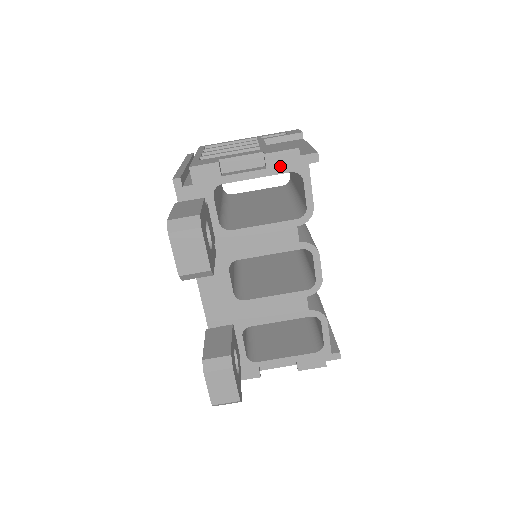
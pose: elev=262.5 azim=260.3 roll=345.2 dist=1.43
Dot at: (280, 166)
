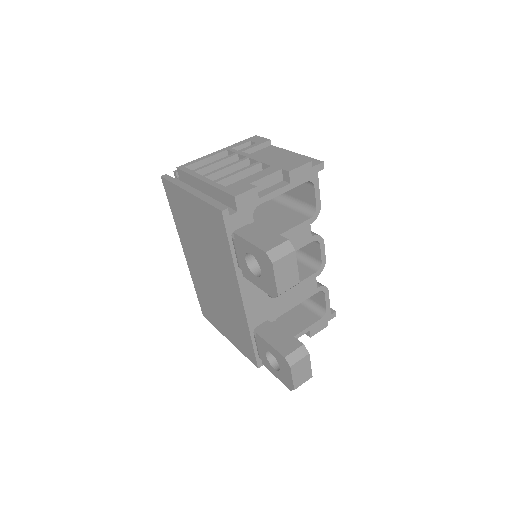
Dot at: (299, 179)
